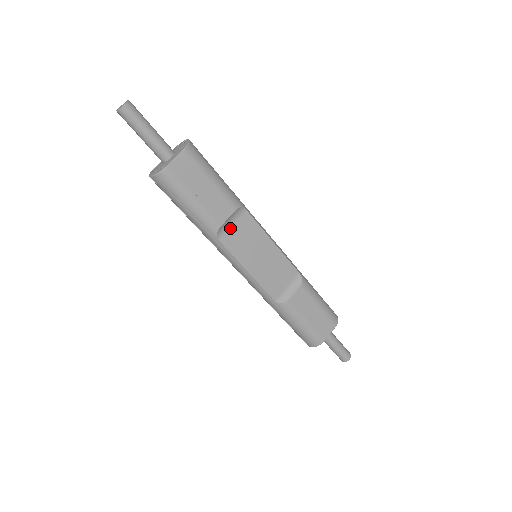
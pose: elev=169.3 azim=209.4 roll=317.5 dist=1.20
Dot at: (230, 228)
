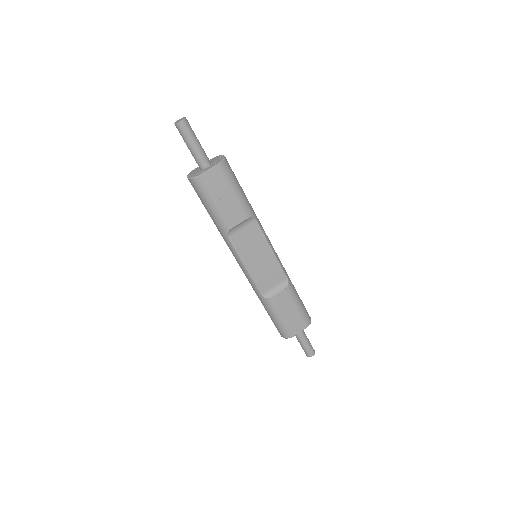
Dot at: (239, 231)
